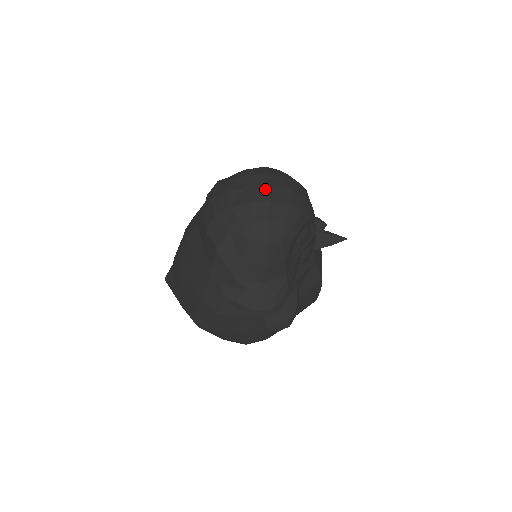
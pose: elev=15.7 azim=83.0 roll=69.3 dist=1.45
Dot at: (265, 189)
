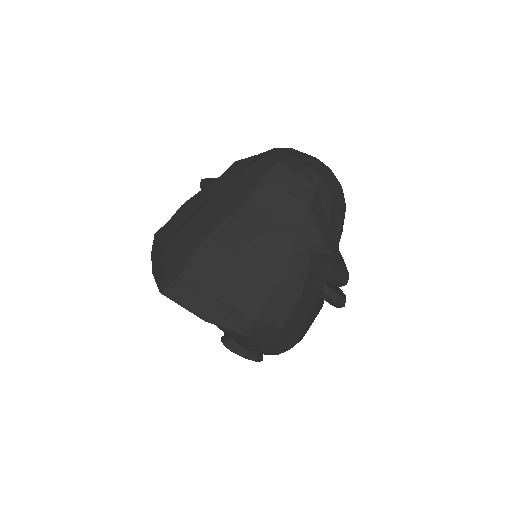
Dot at: (318, 160)
